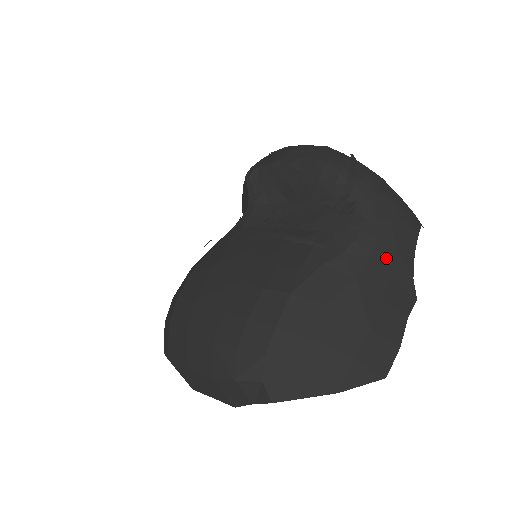
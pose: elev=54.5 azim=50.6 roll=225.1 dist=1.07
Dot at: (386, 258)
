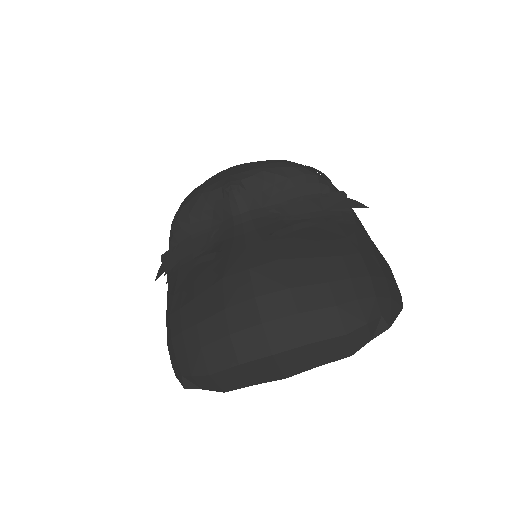
Dot at: occluded
